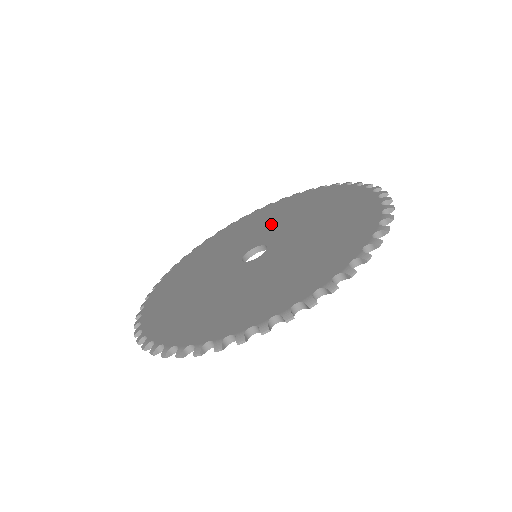
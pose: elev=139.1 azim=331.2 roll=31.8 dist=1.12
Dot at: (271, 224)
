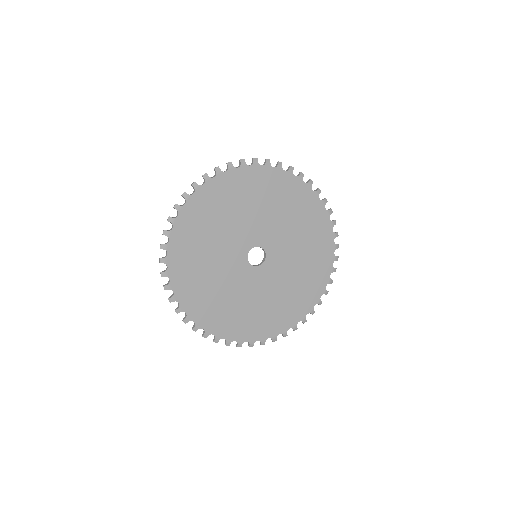
Dot at: occluded
